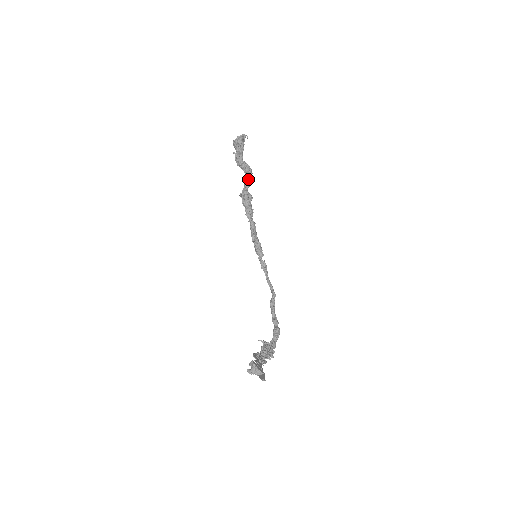
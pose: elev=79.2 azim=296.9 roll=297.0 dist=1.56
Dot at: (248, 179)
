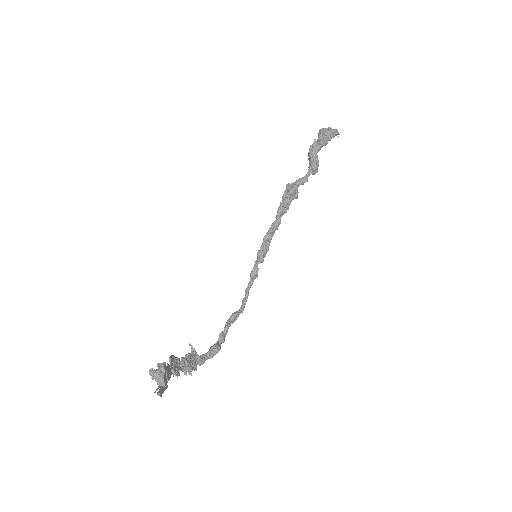
Dot at: (307, 176)
